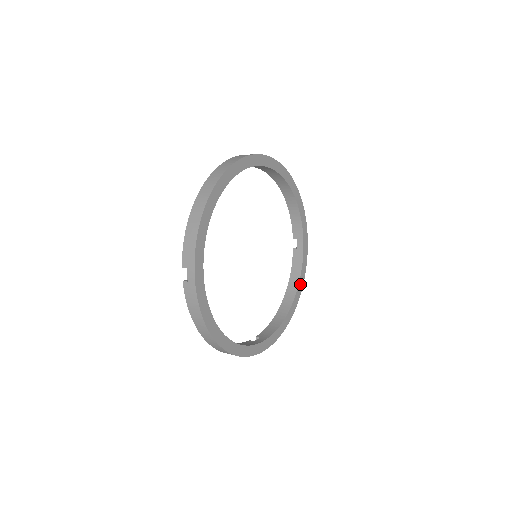
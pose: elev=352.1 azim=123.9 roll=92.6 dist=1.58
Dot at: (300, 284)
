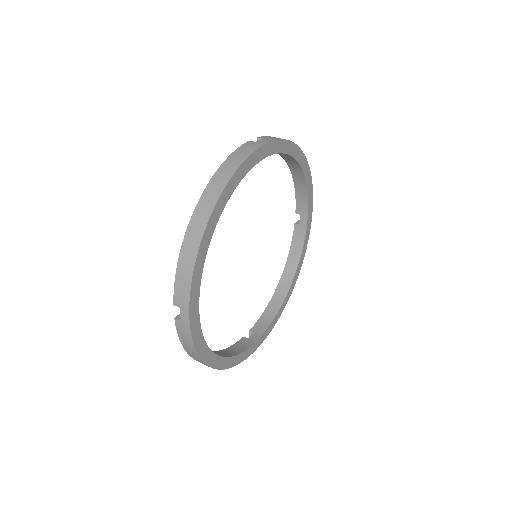
Dot at: (299, 264)
